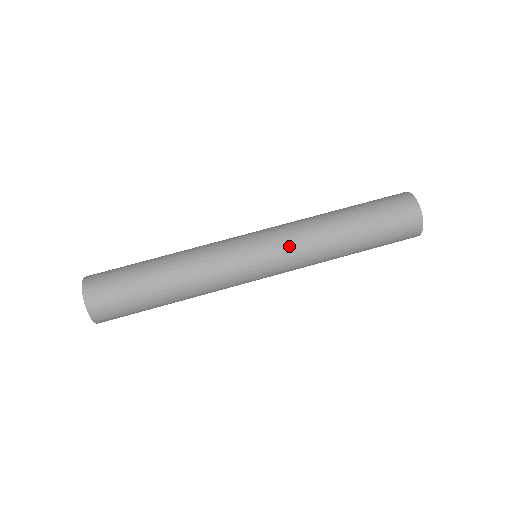
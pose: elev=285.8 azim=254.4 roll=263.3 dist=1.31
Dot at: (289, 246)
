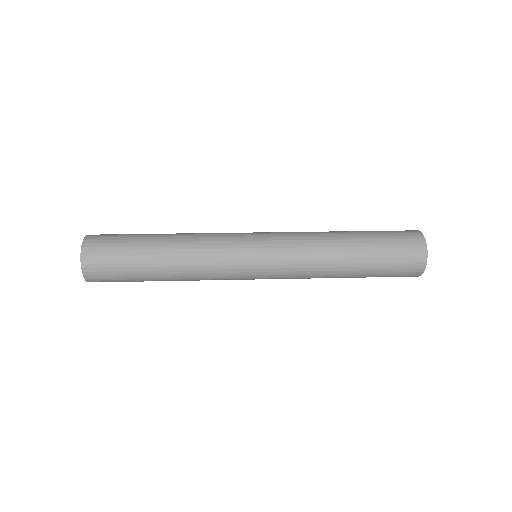
Dot at: (288, 236)
